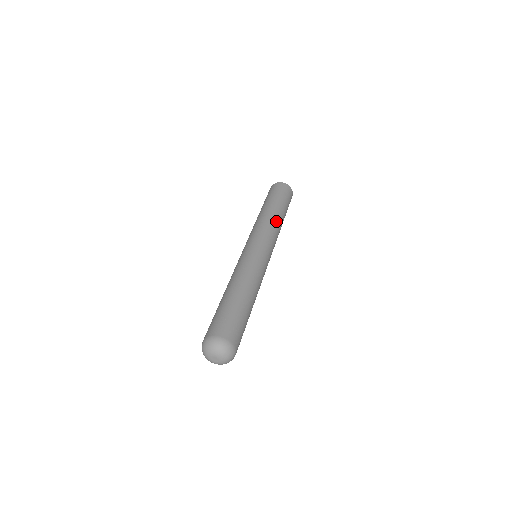
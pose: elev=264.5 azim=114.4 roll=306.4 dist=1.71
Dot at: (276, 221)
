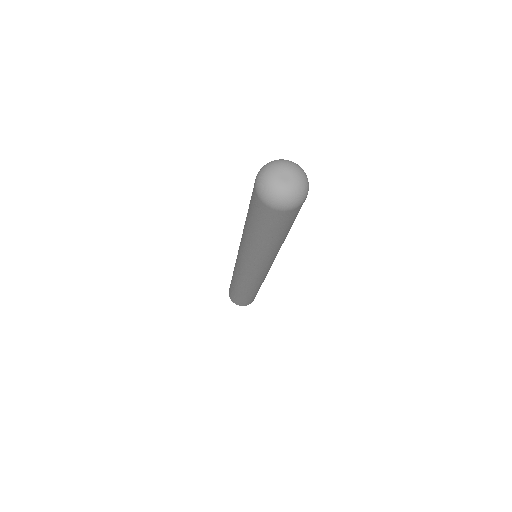
Dot at: occluded
